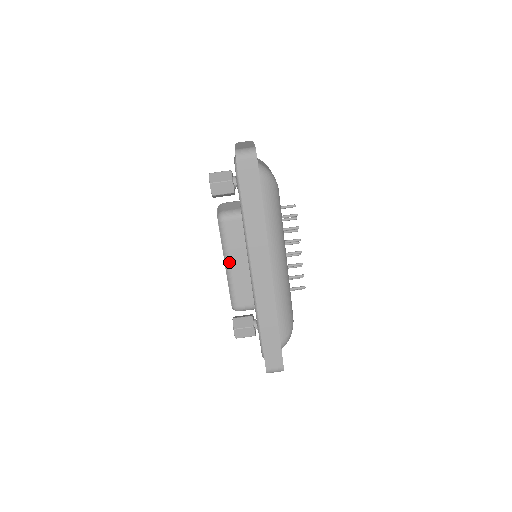
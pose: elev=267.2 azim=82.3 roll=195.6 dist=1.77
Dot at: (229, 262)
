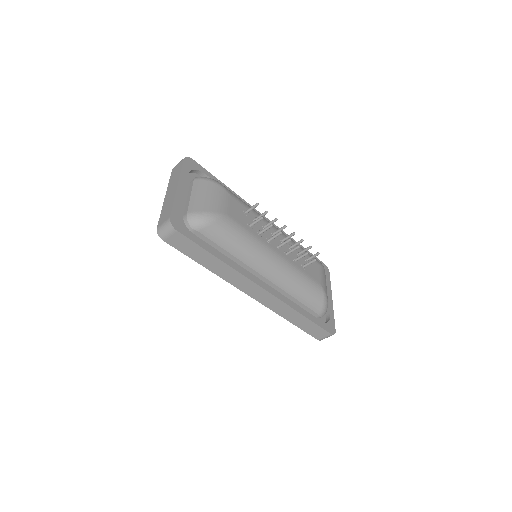
Dot at: occluded
